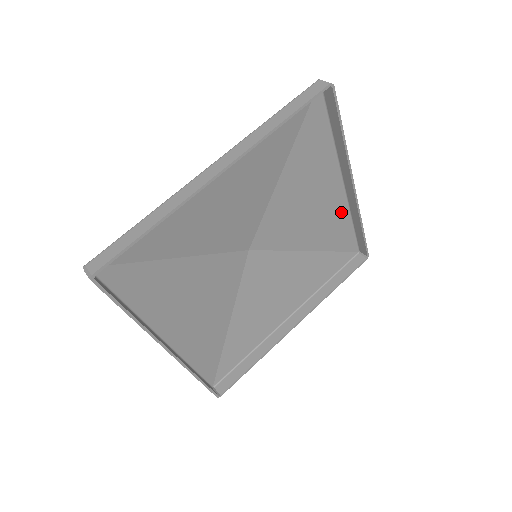
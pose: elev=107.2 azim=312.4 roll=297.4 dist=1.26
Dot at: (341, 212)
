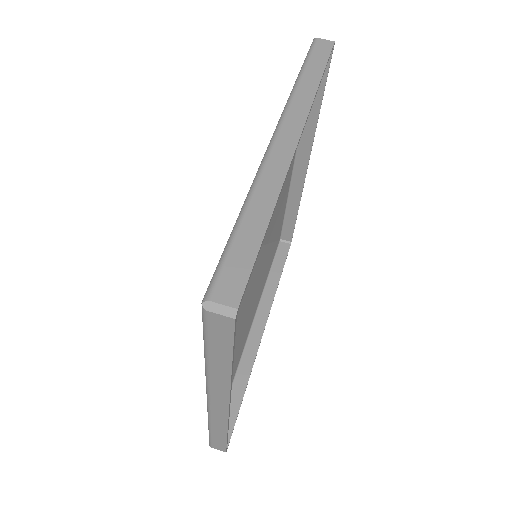
Dot at: (285, 196)
